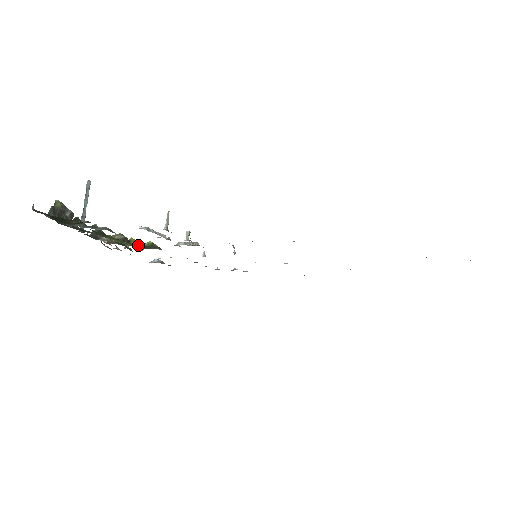
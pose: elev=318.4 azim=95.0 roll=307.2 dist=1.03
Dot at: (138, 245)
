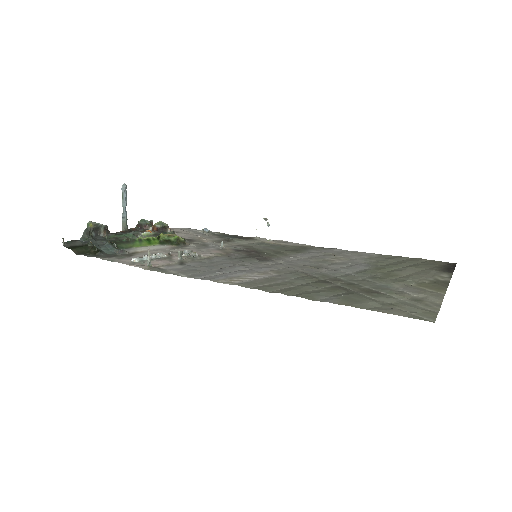
Dot at: (165, 241)
